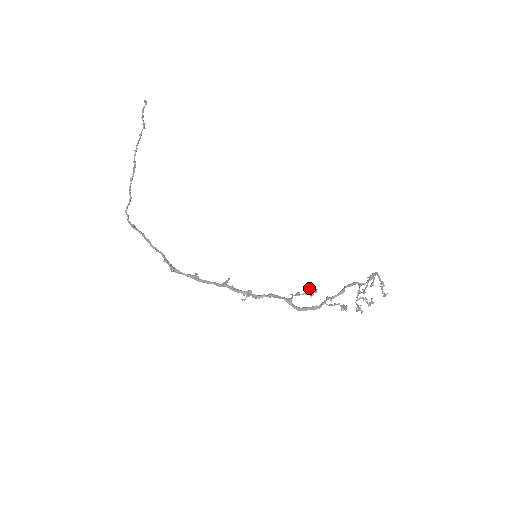
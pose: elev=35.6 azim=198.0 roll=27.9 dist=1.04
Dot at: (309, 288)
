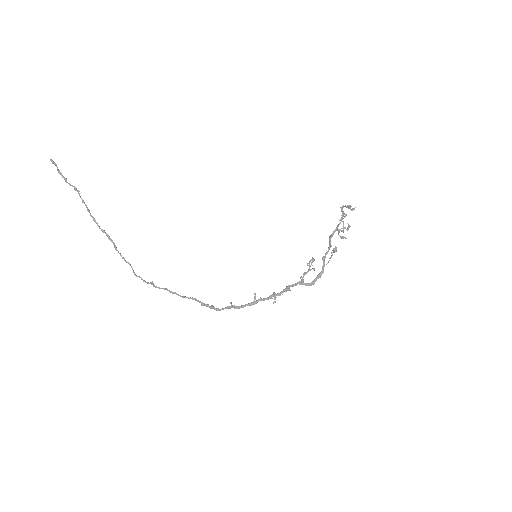
Dot at: (309, 264)
